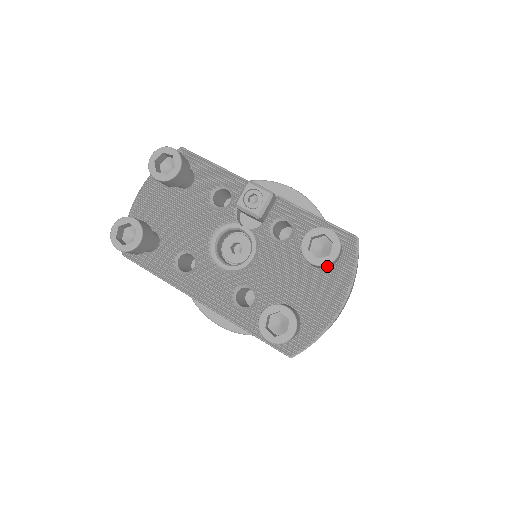
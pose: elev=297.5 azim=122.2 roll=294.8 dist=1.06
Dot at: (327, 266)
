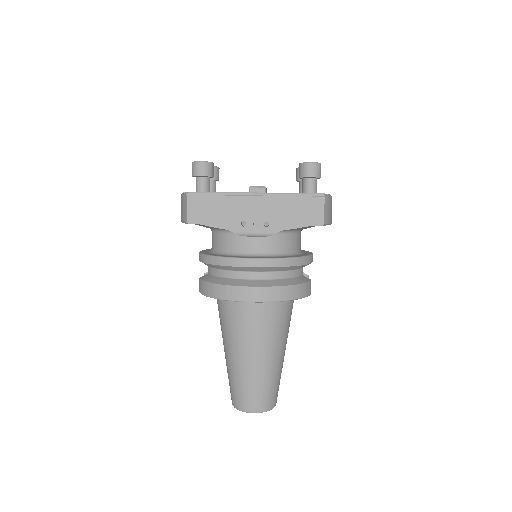
Dot at: occluded
